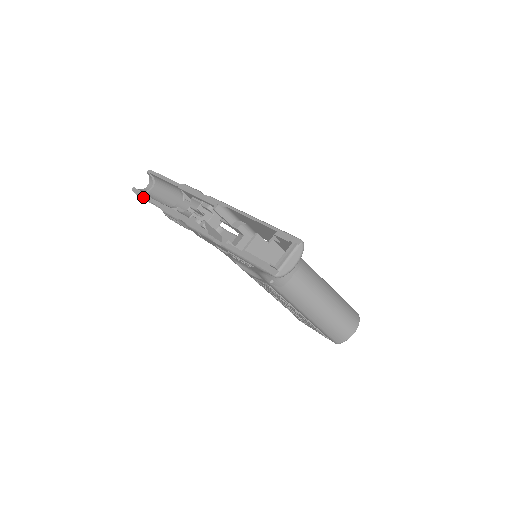
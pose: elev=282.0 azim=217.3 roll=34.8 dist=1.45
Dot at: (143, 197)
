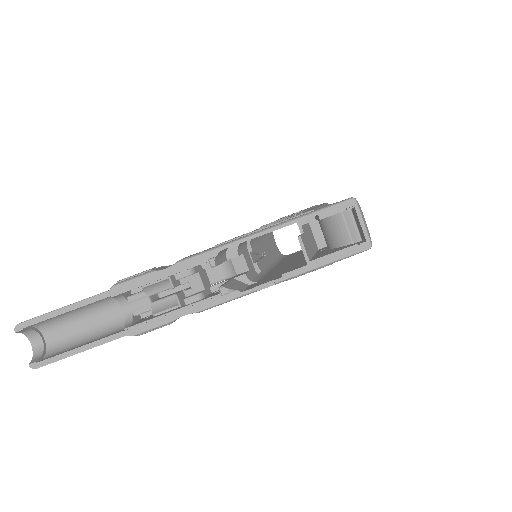
Dot at: (68, 356)
